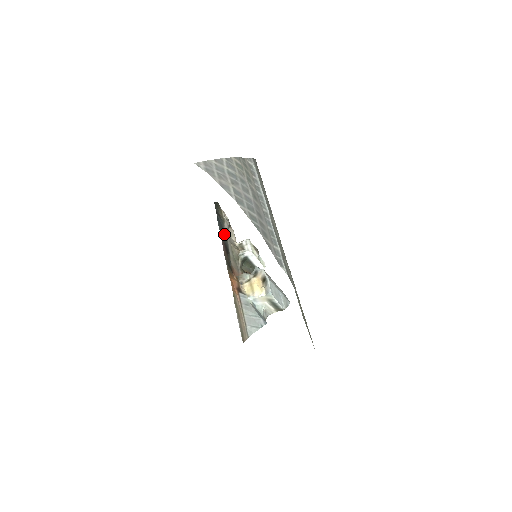
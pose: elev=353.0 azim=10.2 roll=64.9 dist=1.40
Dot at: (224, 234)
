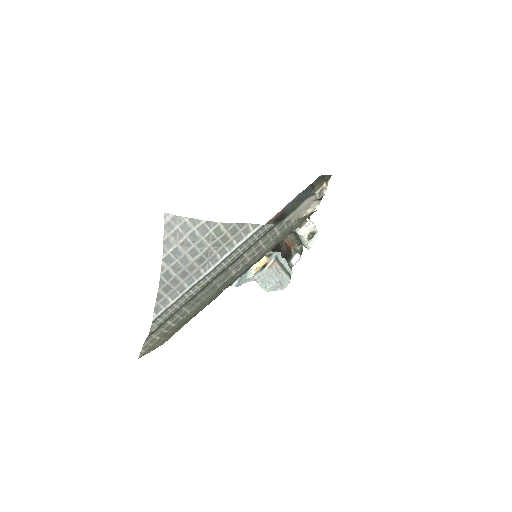
Dot at: (297, 205)
